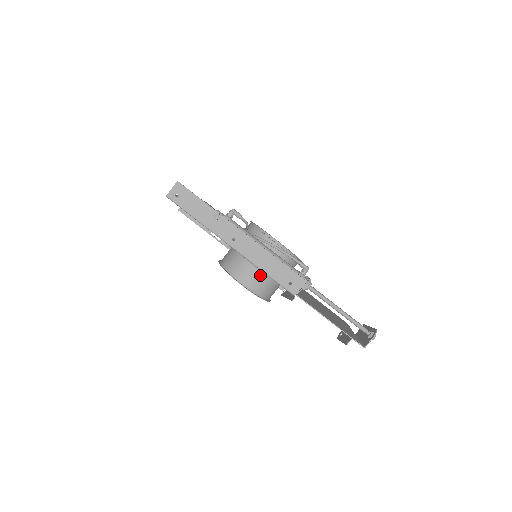
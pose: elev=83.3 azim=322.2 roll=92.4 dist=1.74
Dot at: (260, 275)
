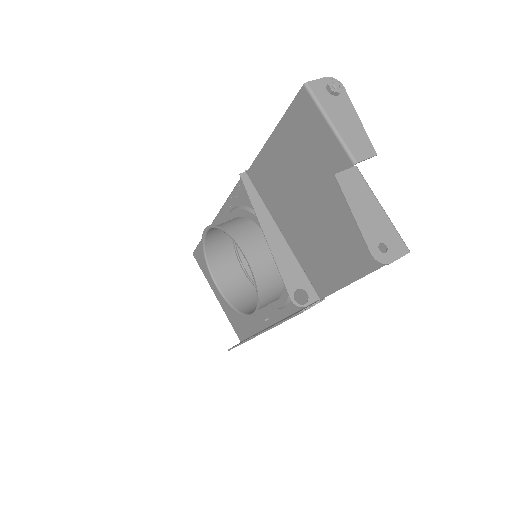
Dot at: occluded
